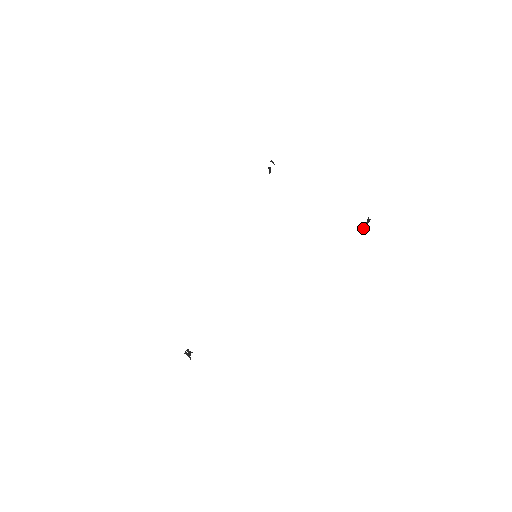
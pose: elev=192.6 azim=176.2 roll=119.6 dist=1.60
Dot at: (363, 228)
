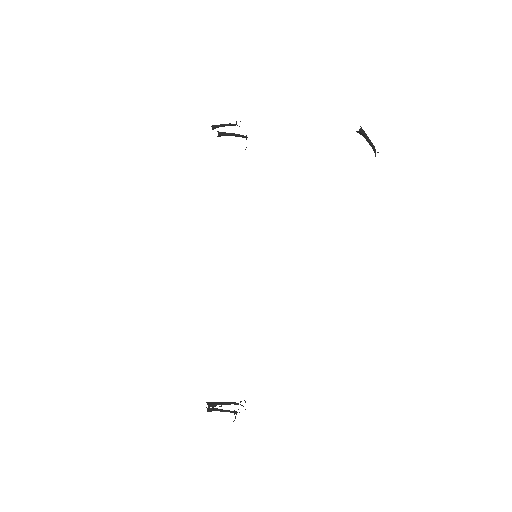
Dot at: occluded
